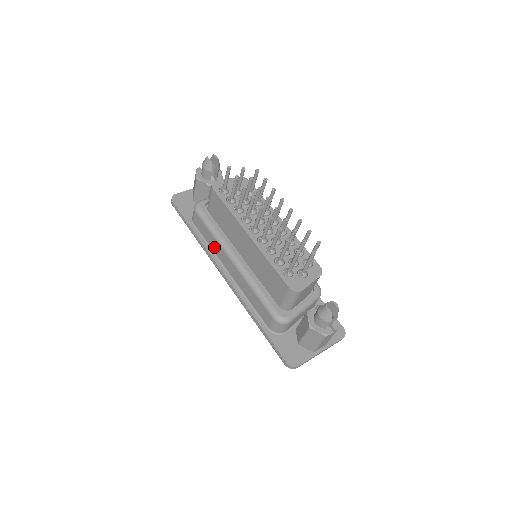
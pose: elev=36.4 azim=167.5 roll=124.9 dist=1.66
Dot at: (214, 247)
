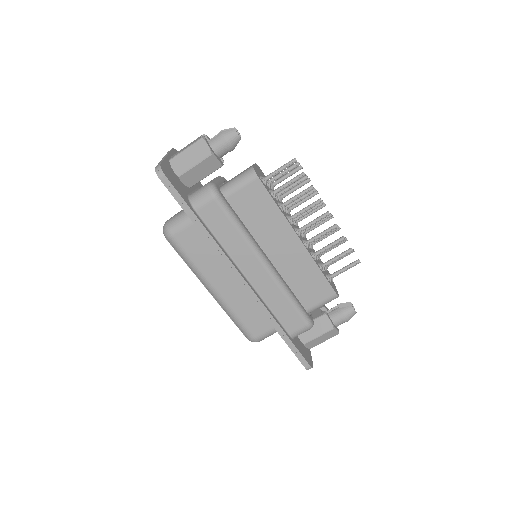
Dot at: (232, 246)
